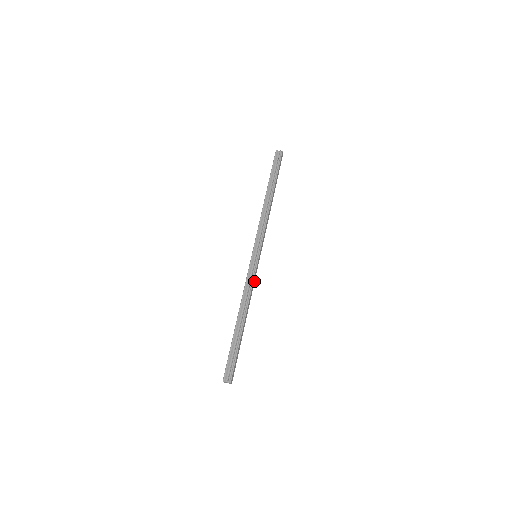
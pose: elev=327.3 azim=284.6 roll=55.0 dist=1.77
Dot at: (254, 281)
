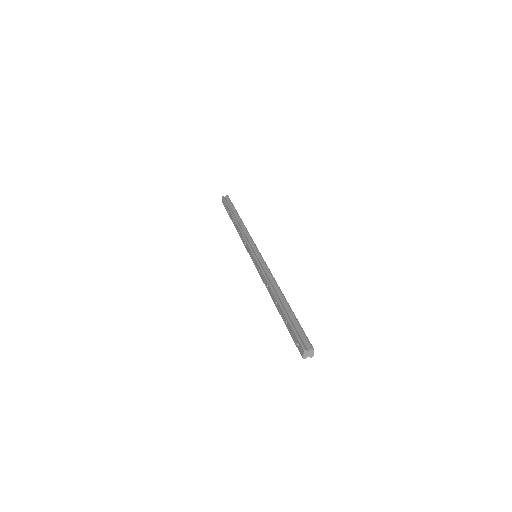
Dot at: occluded
